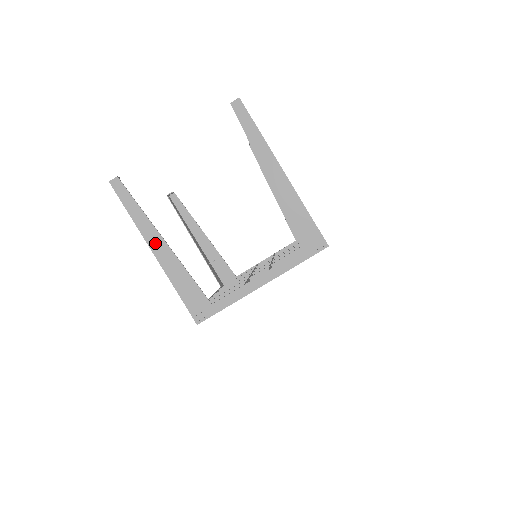
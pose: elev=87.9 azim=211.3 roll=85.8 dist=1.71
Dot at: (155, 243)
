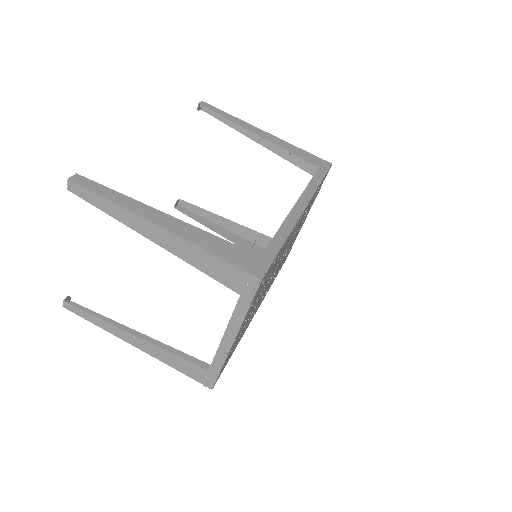
Dot at: (129, 339)
